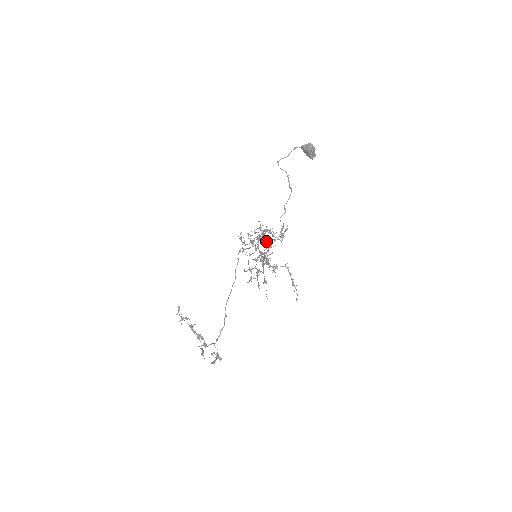
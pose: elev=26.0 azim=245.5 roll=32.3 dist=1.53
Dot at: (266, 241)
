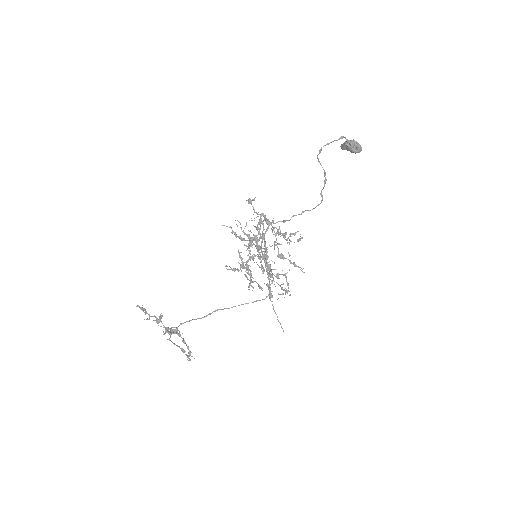
Dot at: (260, 228)
